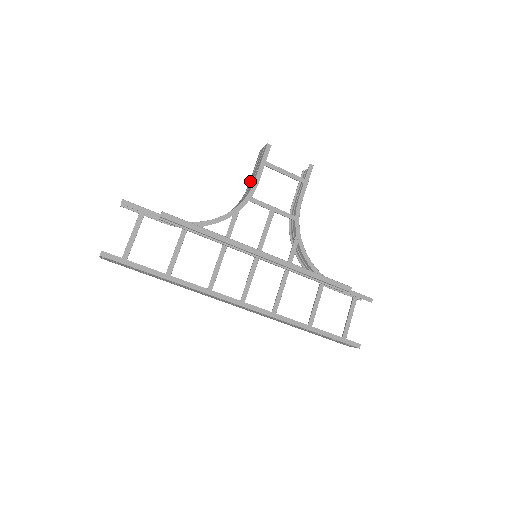
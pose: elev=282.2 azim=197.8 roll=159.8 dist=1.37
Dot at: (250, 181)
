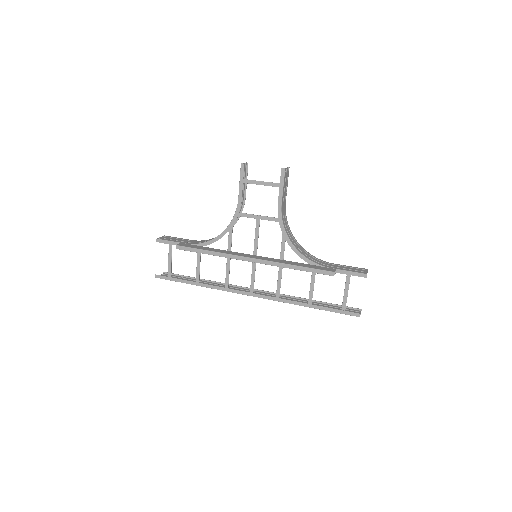
Dot at: (243, 193)
